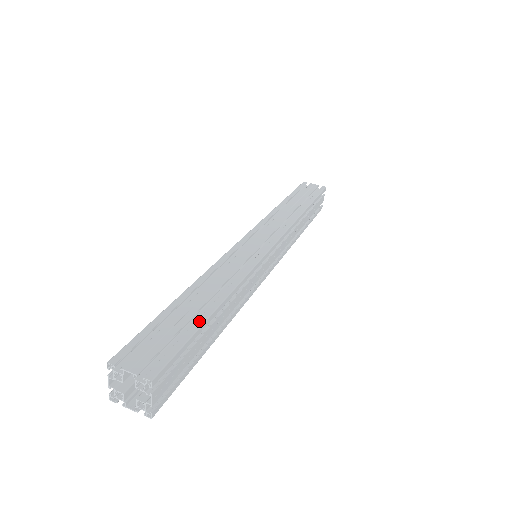
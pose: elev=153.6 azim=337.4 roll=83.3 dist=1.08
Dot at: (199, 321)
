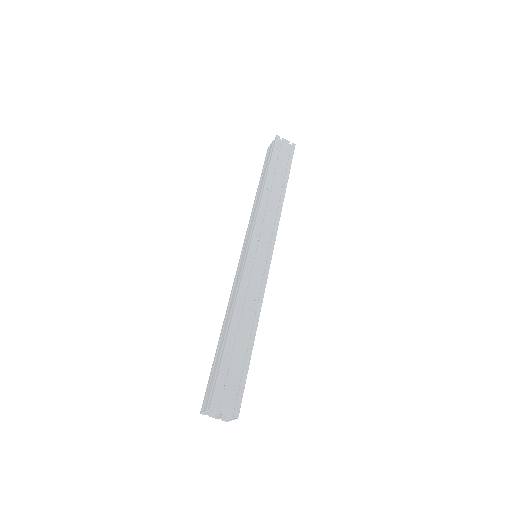
Dot at: (248, 358)
